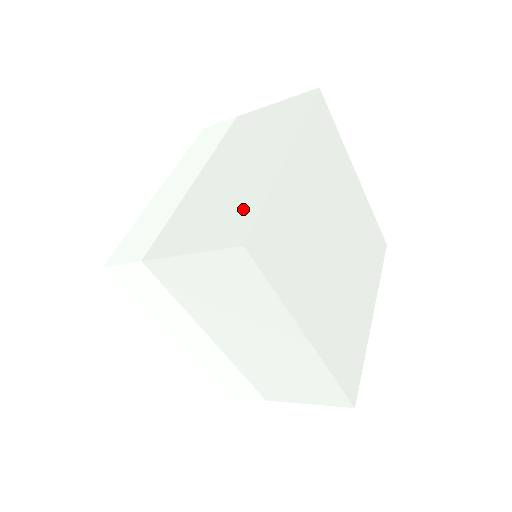
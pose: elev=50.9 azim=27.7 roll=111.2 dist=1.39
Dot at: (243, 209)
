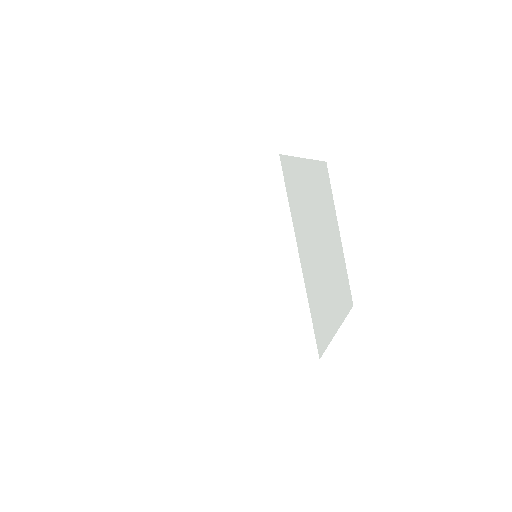
Dot at: occluded
